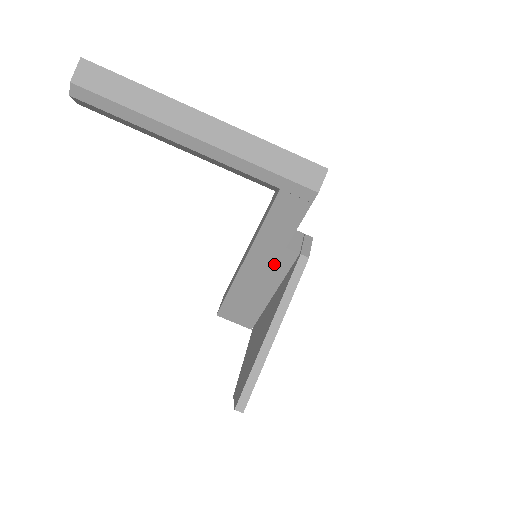
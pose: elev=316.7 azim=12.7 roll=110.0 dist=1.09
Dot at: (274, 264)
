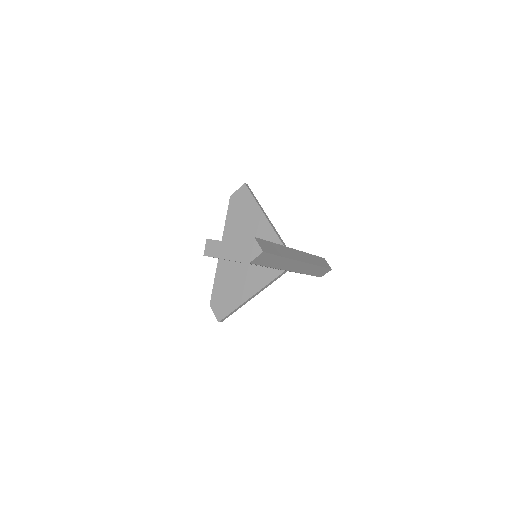
Dot at: (267, 267)
